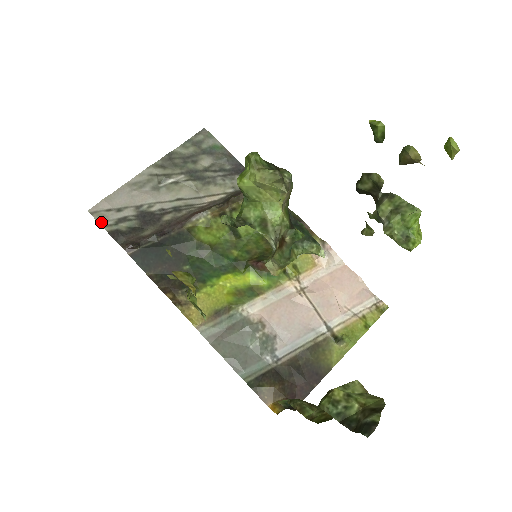
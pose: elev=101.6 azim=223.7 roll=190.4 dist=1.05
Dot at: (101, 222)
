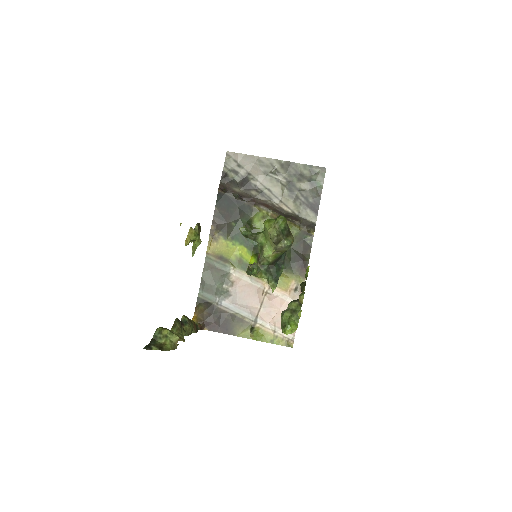
Dot at: (226, 163)
